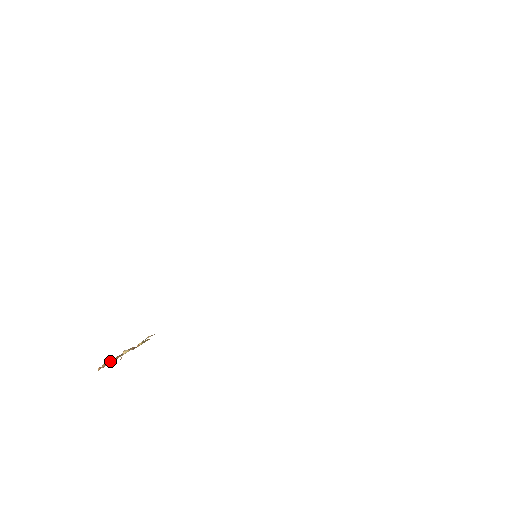
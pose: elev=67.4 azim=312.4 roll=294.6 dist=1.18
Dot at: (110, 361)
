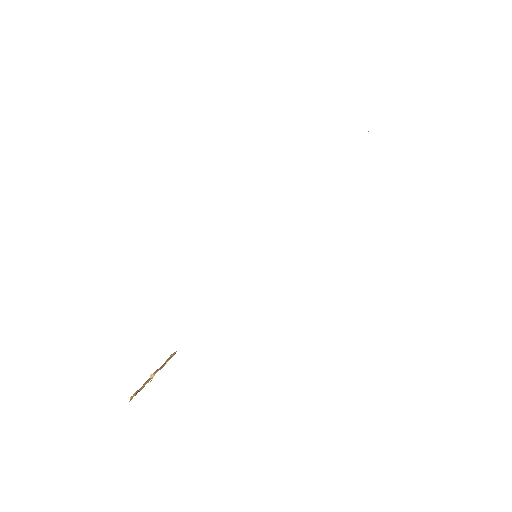
Dot at: (139, 389)
